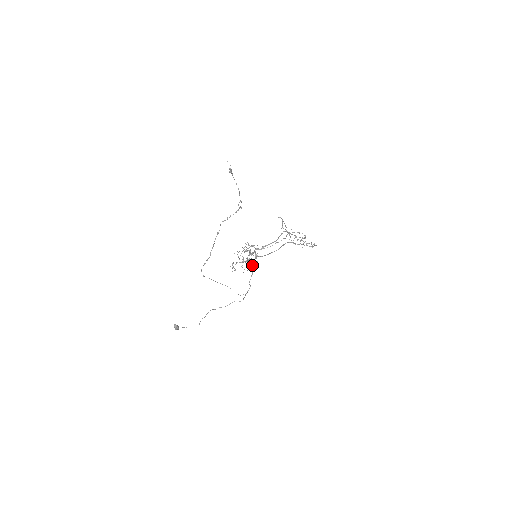
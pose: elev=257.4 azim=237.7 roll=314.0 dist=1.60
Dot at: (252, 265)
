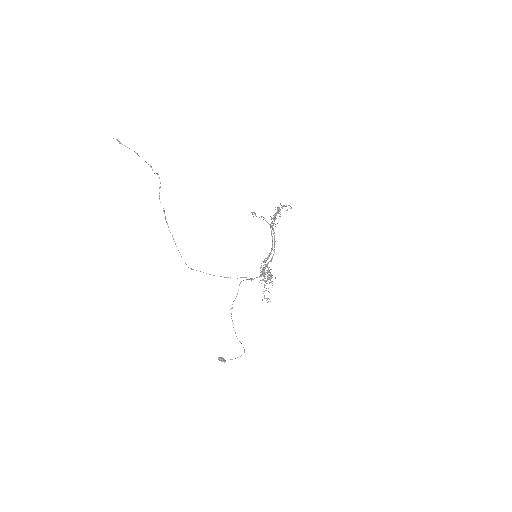
Dot at: (270, 276)
